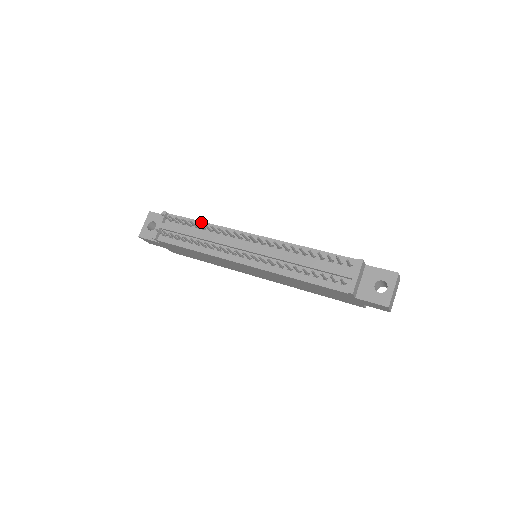
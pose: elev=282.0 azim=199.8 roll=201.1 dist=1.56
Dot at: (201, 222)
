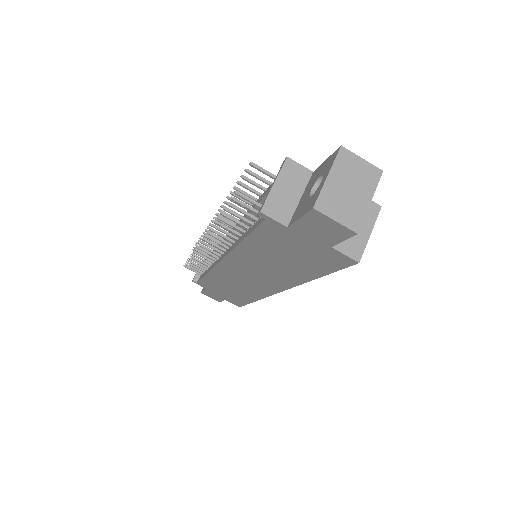
Dot at: occluded
